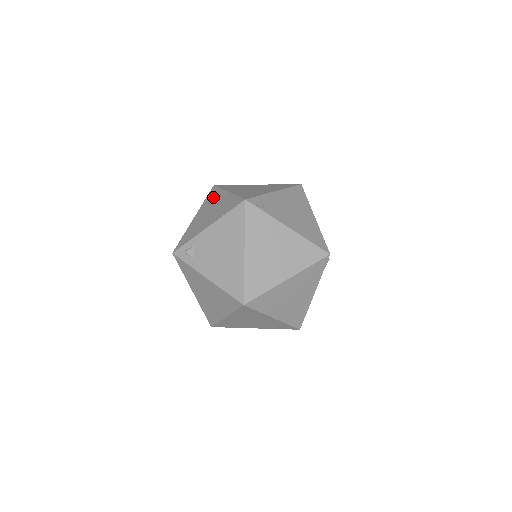
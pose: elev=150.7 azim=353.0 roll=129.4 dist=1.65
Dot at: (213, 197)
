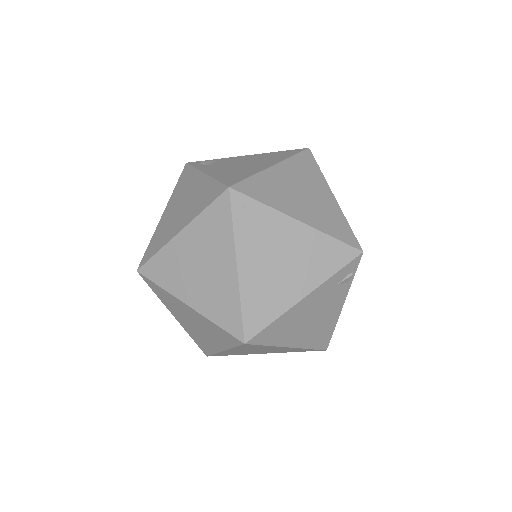
Dot at: occluded
